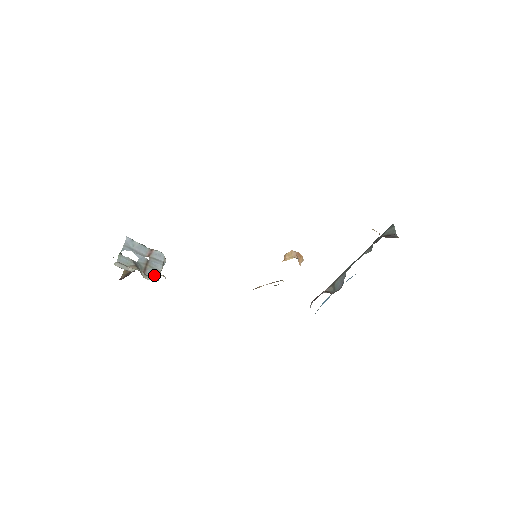
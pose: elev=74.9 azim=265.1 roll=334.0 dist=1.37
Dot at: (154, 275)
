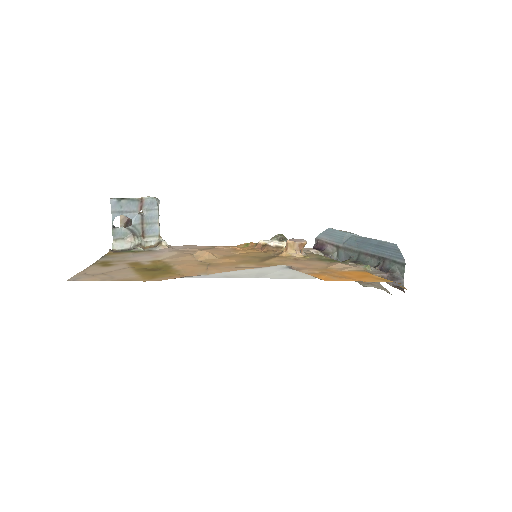
Dot at: (153, 232)
